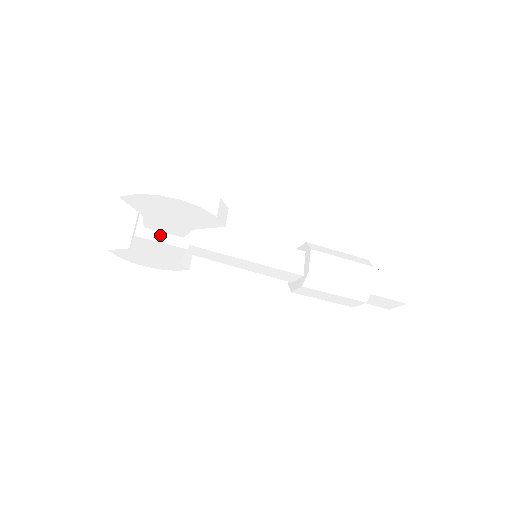
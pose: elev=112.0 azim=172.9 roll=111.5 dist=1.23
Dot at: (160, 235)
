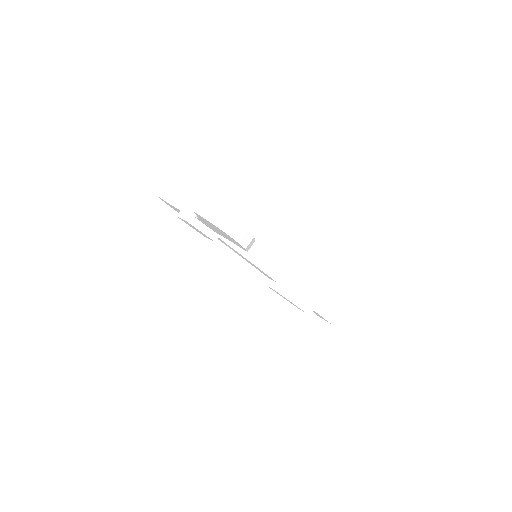
Dot at: (203, 226)
